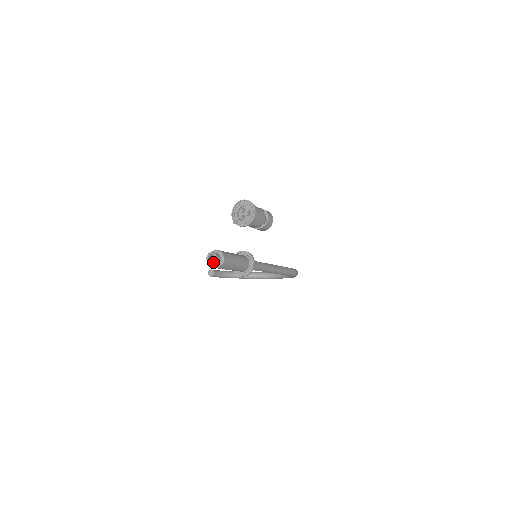
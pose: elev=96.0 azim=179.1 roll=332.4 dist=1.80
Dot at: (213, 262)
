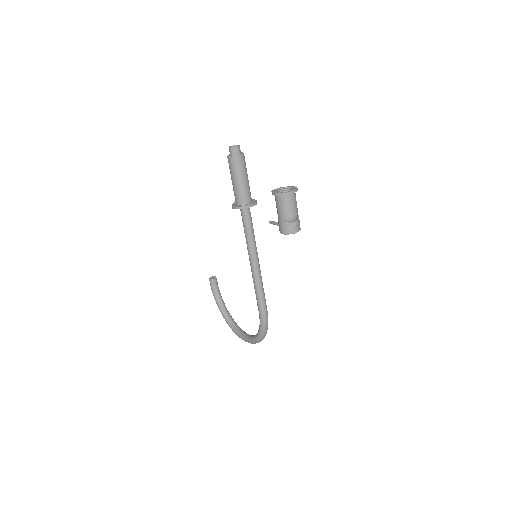
Dot at: occluded
